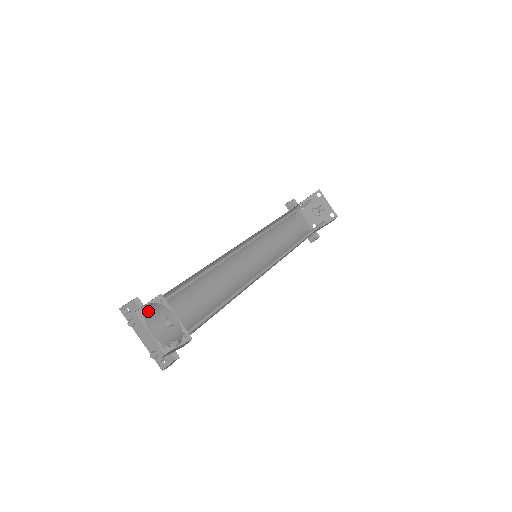
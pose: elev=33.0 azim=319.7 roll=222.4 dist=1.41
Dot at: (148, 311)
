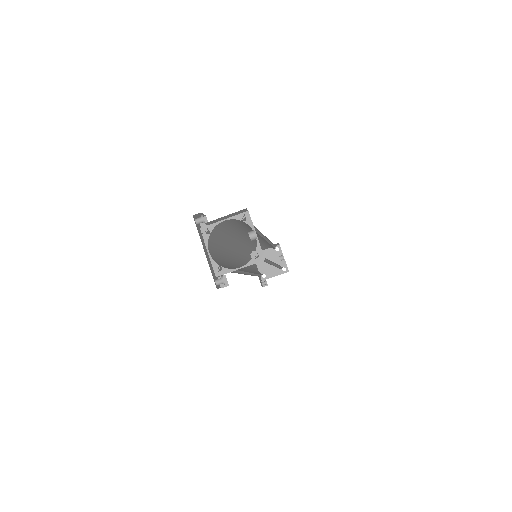
Dot at: (241, 216)
